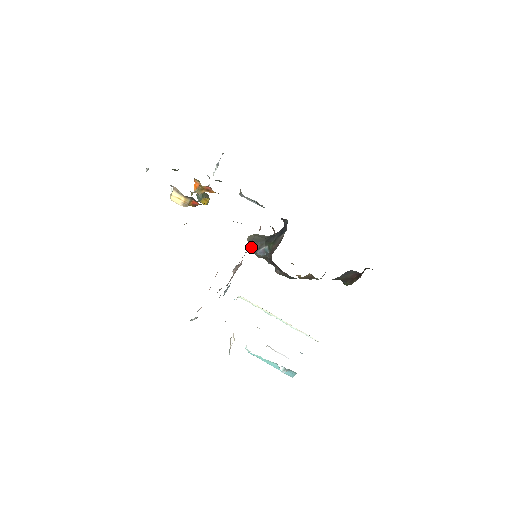
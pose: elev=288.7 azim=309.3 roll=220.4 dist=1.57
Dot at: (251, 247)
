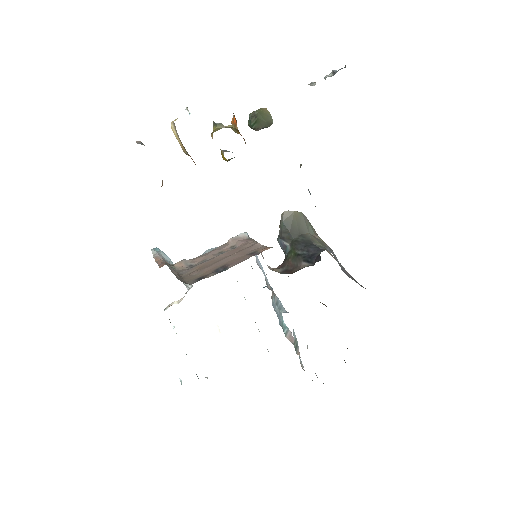
Dot at: (279, 226)
